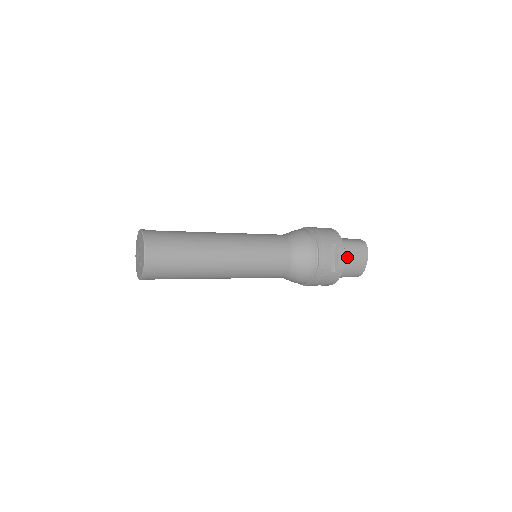
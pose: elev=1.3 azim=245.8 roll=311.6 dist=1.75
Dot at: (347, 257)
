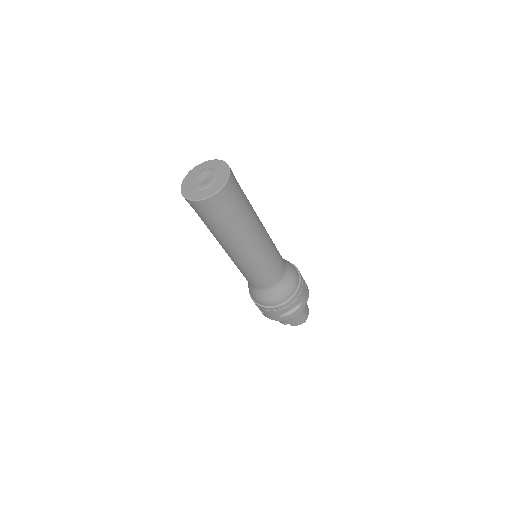
Dot at: occluded
